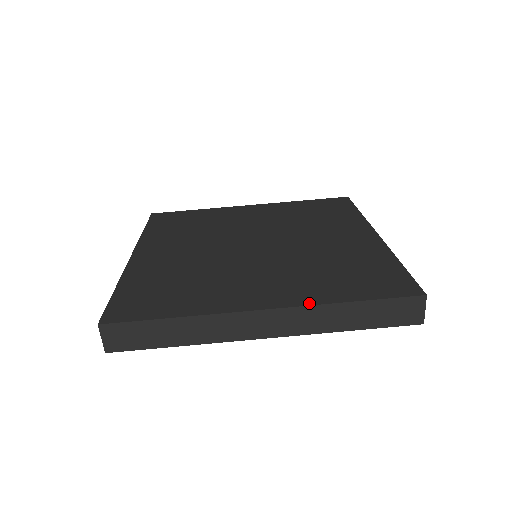
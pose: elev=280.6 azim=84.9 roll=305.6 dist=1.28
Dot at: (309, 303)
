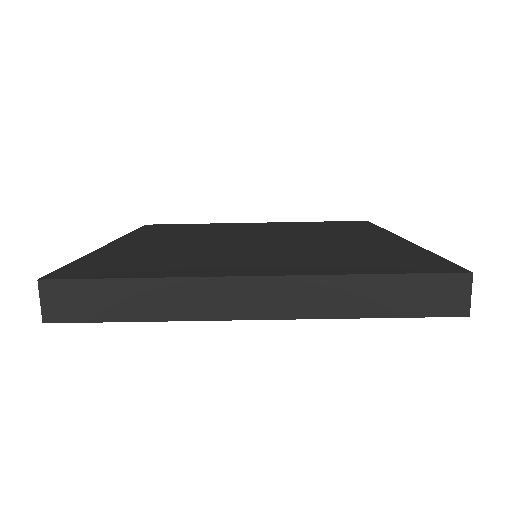
Dot at: (315, 273)
